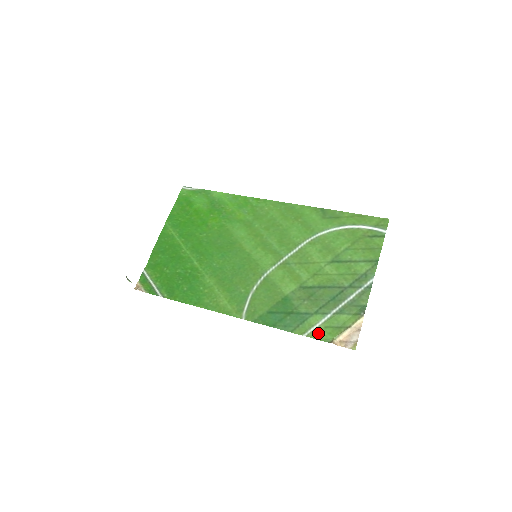
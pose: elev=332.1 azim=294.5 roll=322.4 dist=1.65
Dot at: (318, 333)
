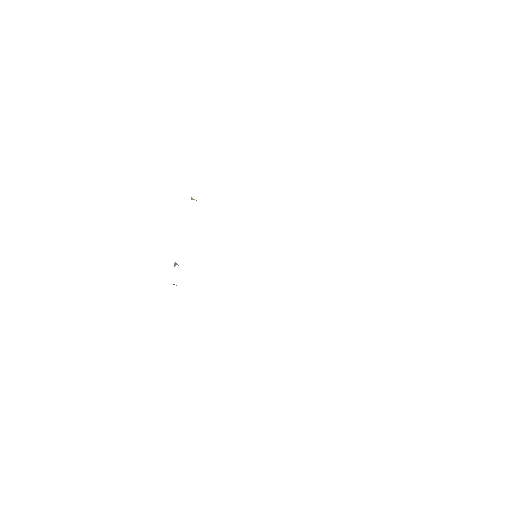
Dot at: occluded
